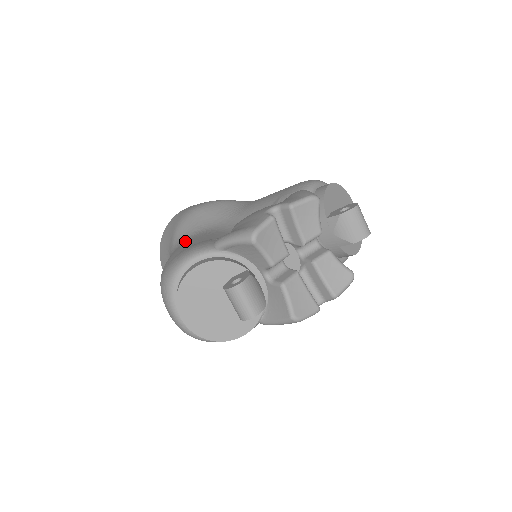
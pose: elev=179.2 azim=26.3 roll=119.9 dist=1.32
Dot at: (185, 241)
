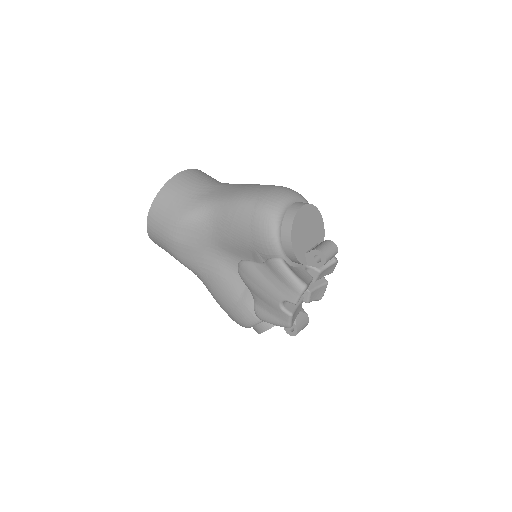
Dot at: (206, 279)
